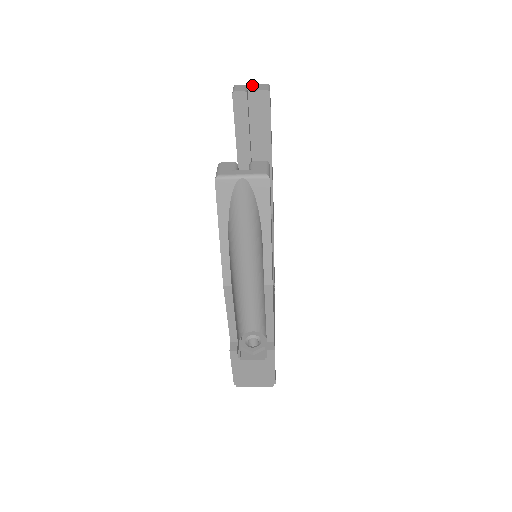
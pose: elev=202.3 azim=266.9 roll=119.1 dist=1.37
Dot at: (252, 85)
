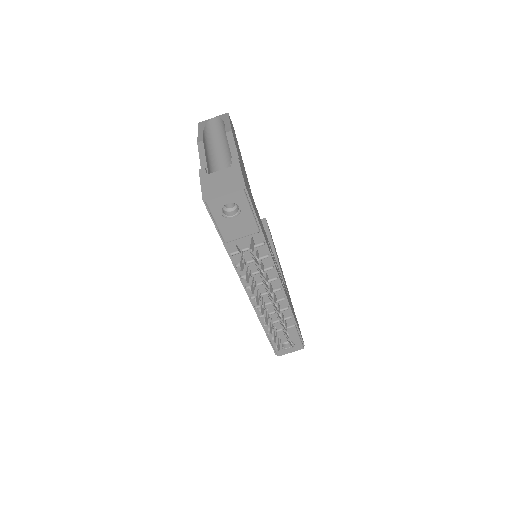
Dot at: occluded
